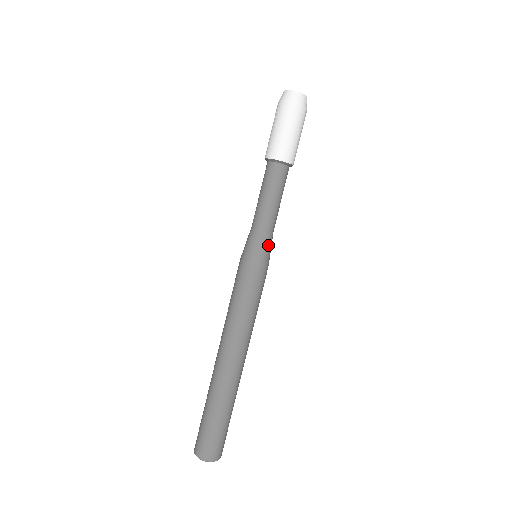
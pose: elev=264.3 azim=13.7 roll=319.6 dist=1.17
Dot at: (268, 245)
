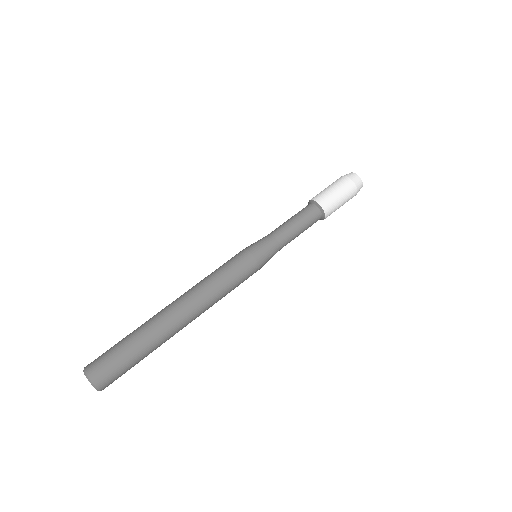
Dot at: (272, 256)
